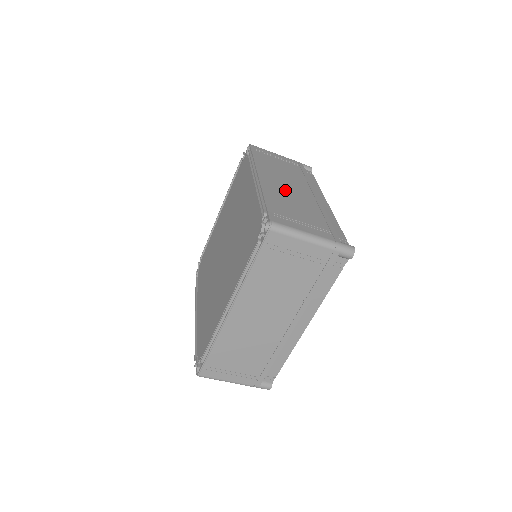
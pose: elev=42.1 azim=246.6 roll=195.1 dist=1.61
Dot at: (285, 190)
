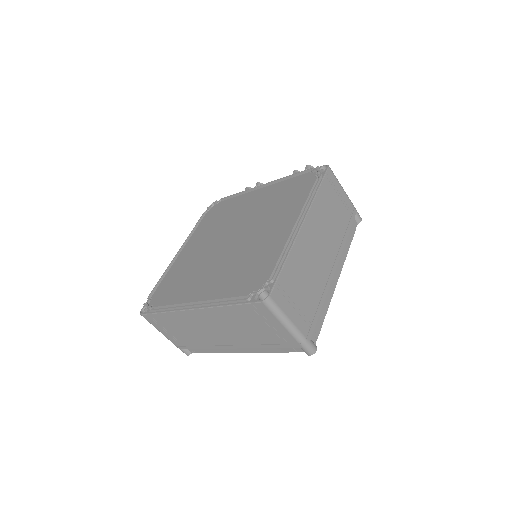
Dot at: (312, 252)
